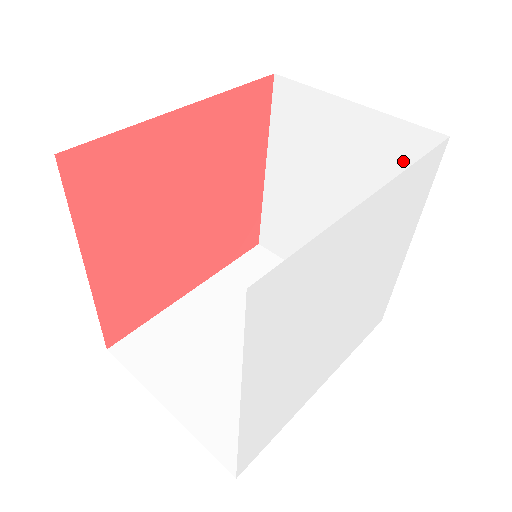
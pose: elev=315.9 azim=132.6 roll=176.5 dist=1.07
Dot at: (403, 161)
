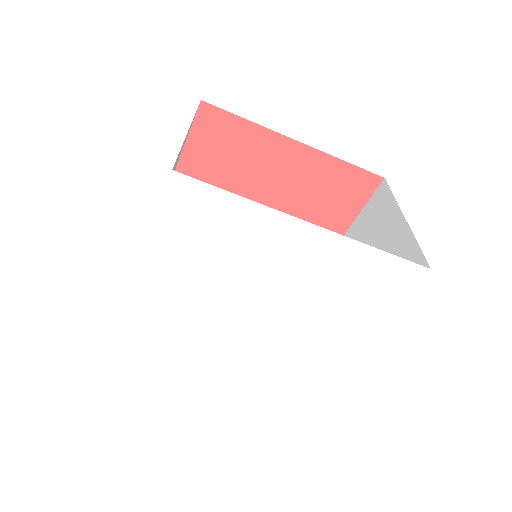
Dot at: occluded
